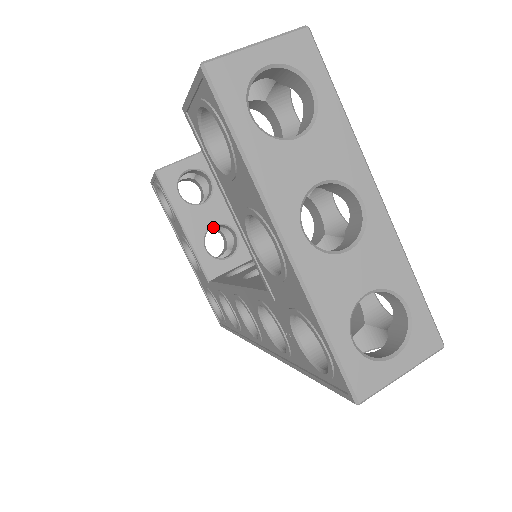
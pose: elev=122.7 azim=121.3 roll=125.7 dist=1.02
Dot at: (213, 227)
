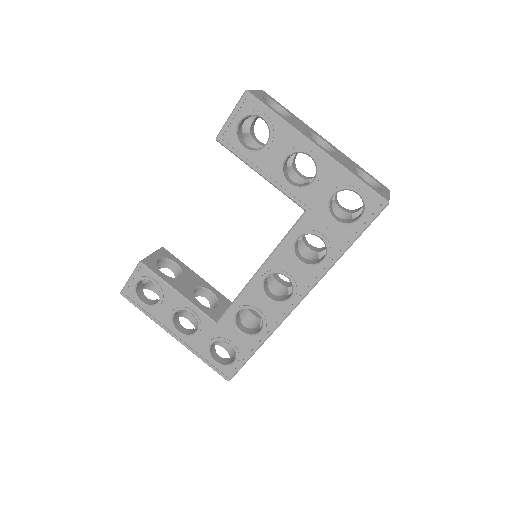
Dot at: occluded
